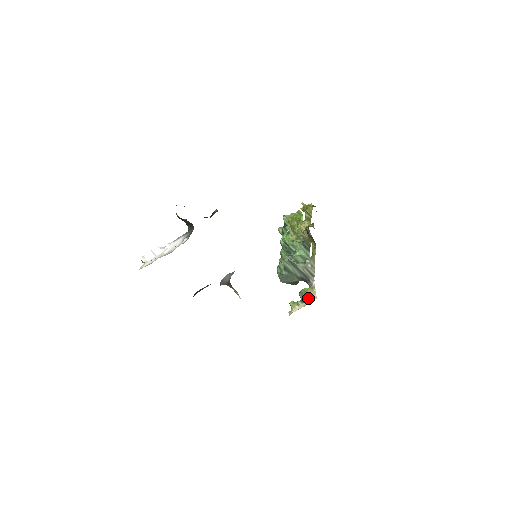
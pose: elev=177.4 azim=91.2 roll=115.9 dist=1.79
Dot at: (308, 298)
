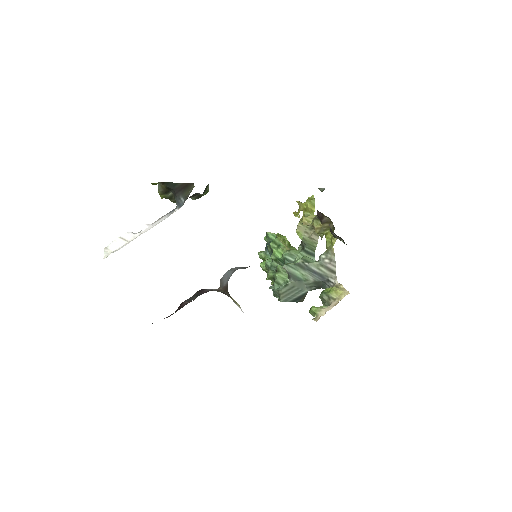
Dot at: (337, 296)
